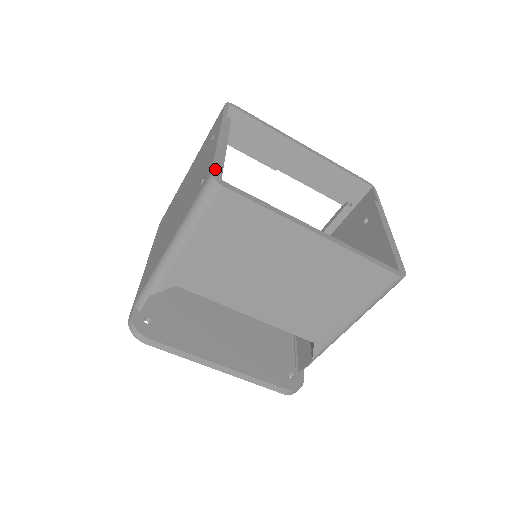
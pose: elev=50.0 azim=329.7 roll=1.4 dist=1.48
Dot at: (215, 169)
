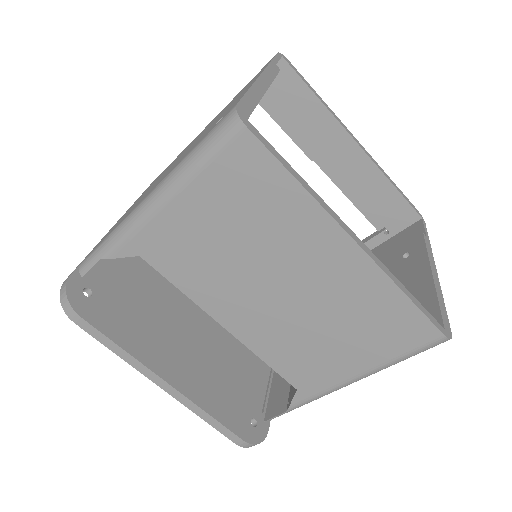
Dot at: (243, 104)
